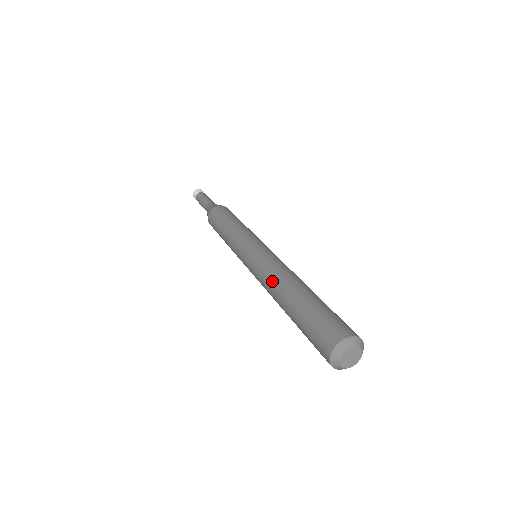
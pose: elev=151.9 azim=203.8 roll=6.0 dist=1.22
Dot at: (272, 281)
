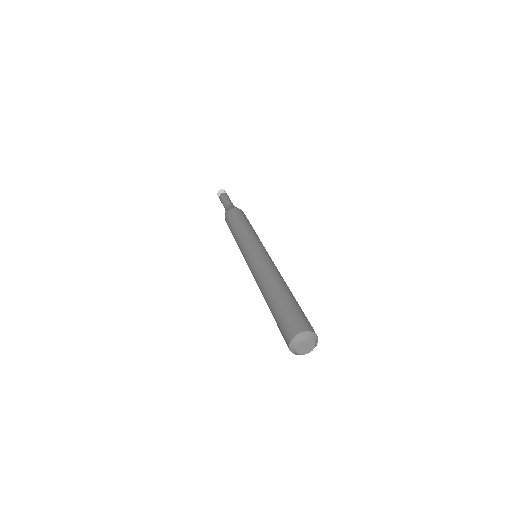
Dot at: (260, 282)
